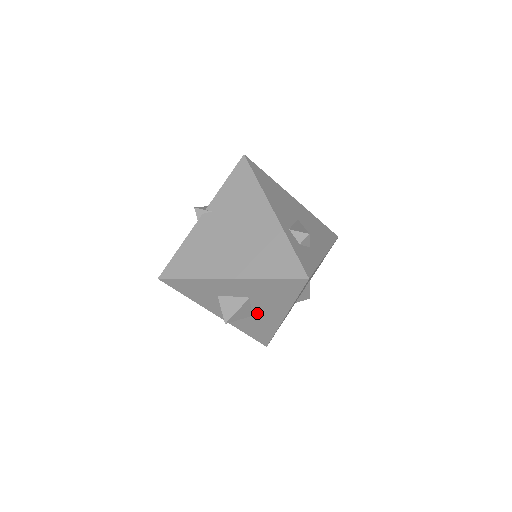
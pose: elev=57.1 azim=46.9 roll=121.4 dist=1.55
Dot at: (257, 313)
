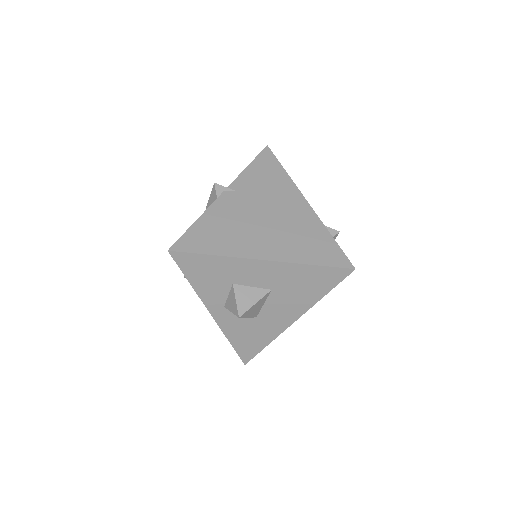
Dot at: (265, 313)
